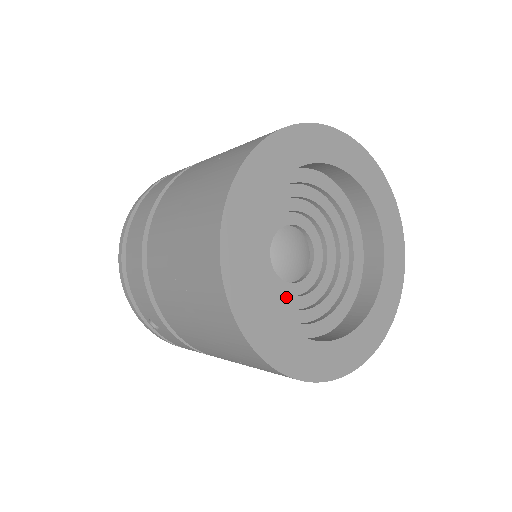
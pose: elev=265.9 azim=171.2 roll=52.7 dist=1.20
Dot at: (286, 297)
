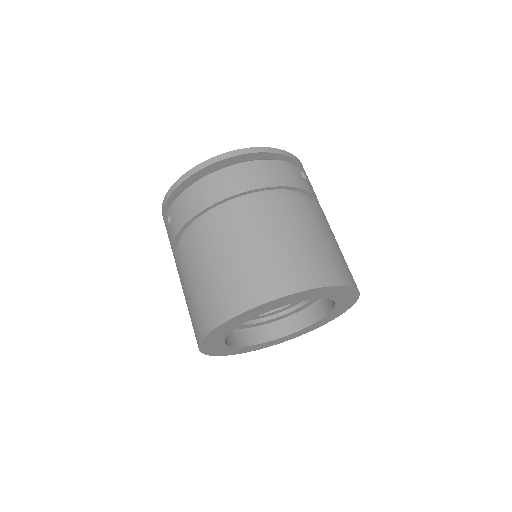
Dot at: occluded
